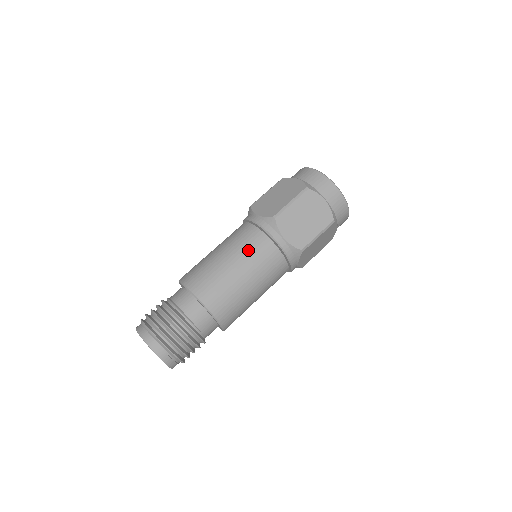
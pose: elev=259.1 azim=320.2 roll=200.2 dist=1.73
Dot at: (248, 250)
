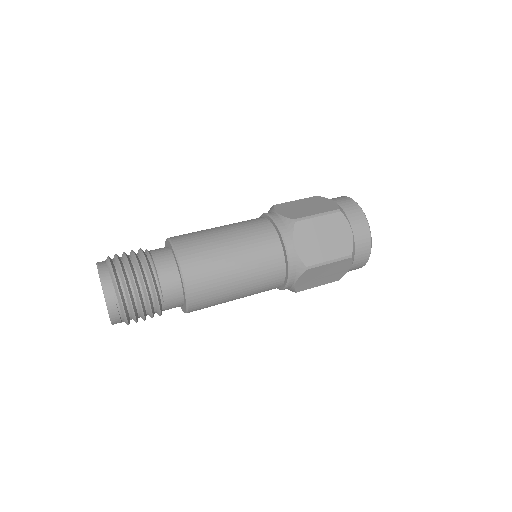
Dot at: (253, 239)
